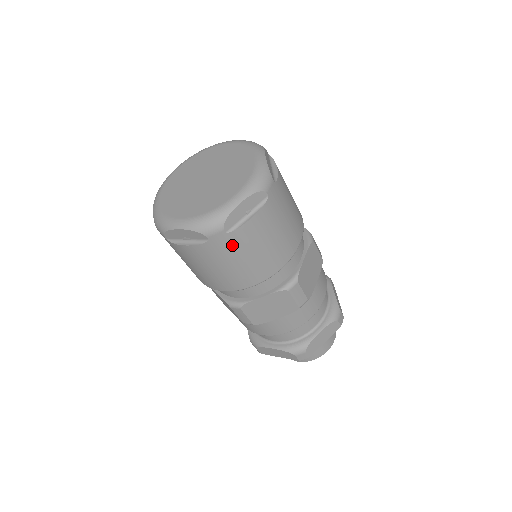
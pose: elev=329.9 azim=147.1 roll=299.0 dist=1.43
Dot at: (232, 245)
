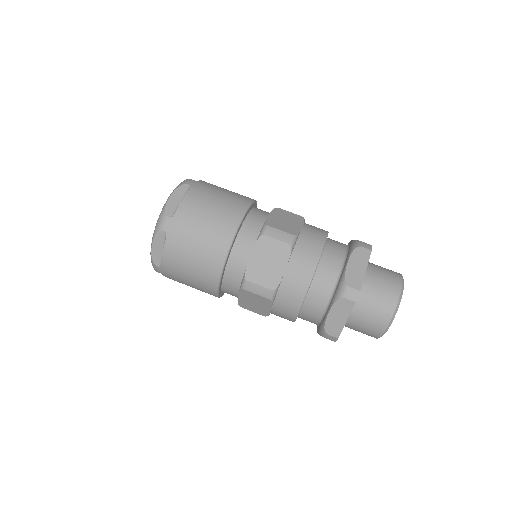
Dot at: (172, 272)
